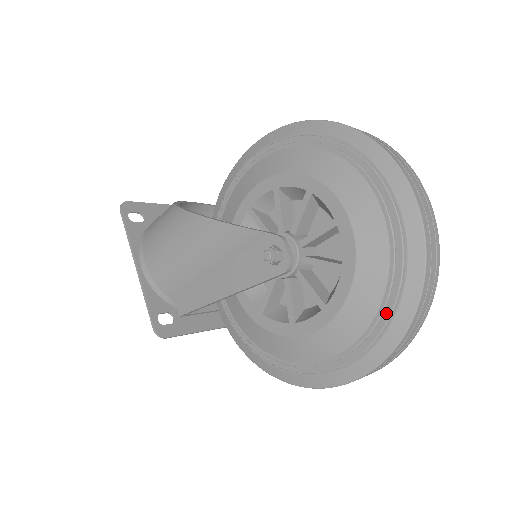
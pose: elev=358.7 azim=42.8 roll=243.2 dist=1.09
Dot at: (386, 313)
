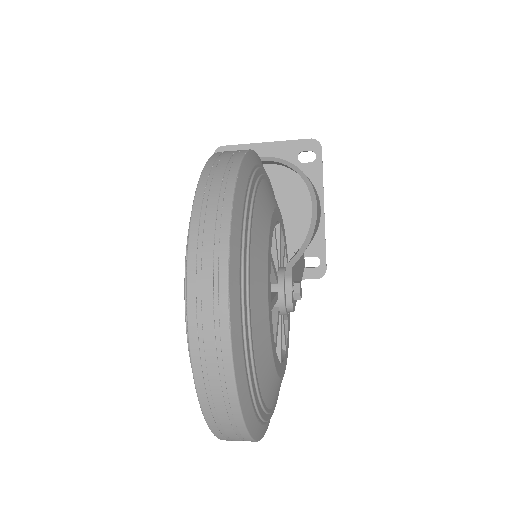
Dot at: occluded
